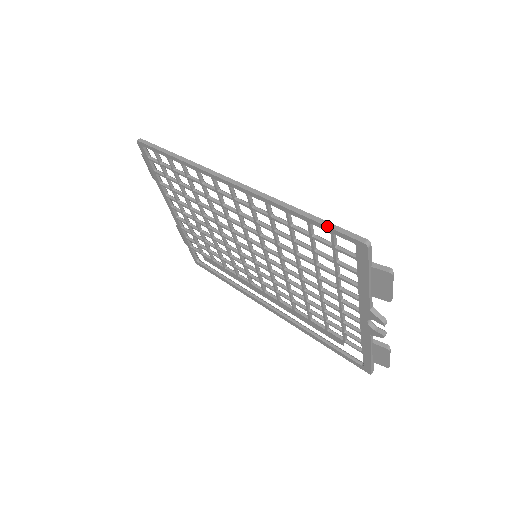
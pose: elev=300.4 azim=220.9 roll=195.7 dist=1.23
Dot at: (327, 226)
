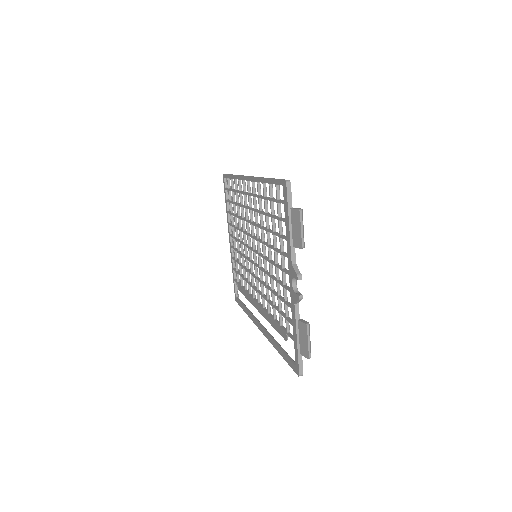
Dot at: (274, 179)
